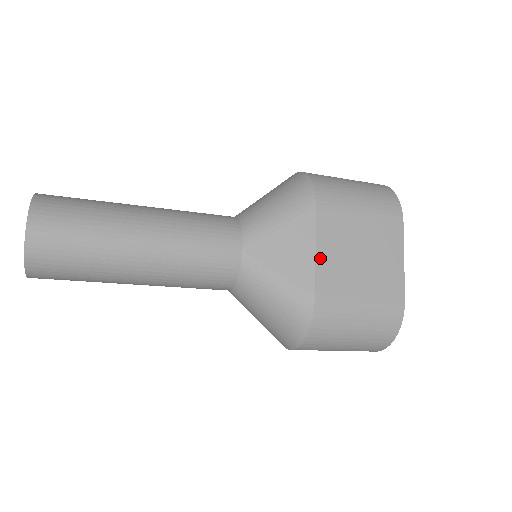
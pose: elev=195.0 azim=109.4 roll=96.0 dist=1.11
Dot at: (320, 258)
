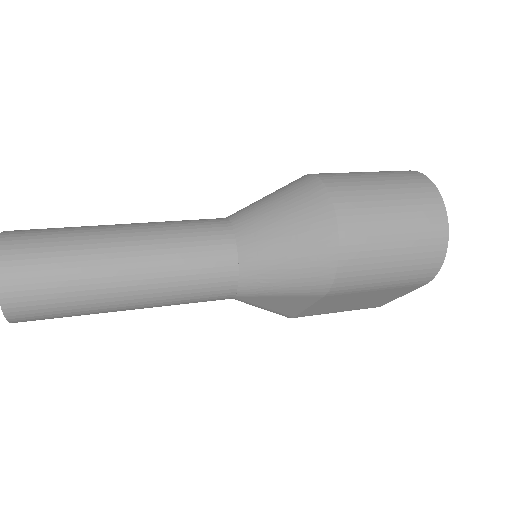
Dot at: (311, 309)
